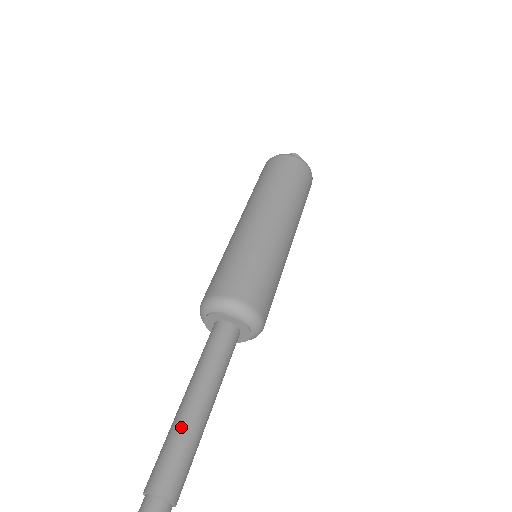
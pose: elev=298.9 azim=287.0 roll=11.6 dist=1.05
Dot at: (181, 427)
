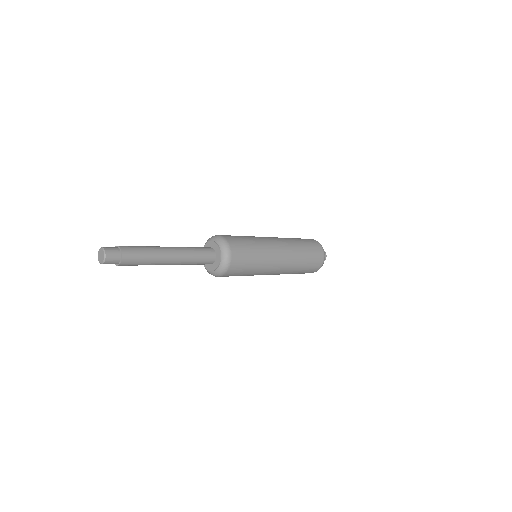
Dot at: (154, 247)
